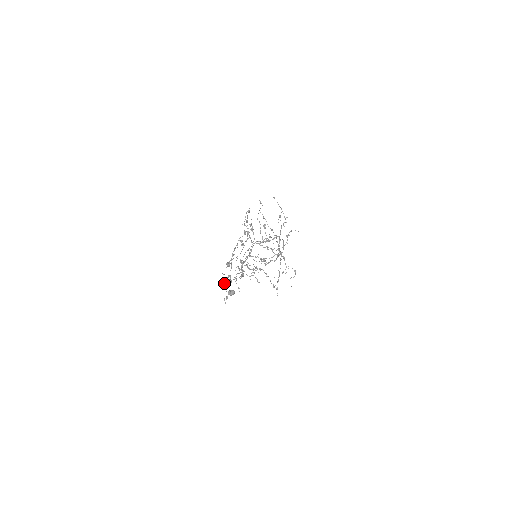
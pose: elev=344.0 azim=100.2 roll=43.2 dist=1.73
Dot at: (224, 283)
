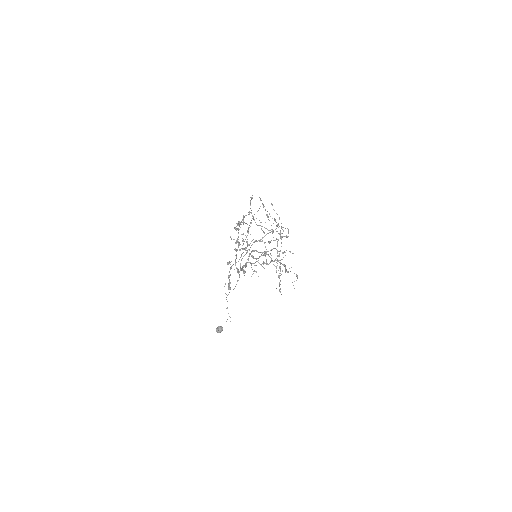
Dot at: (228, 262)
